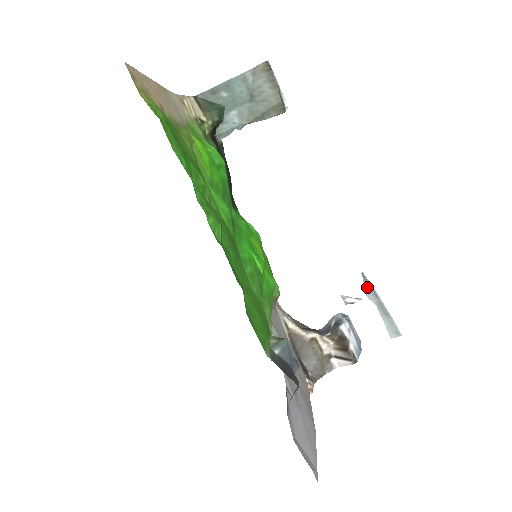
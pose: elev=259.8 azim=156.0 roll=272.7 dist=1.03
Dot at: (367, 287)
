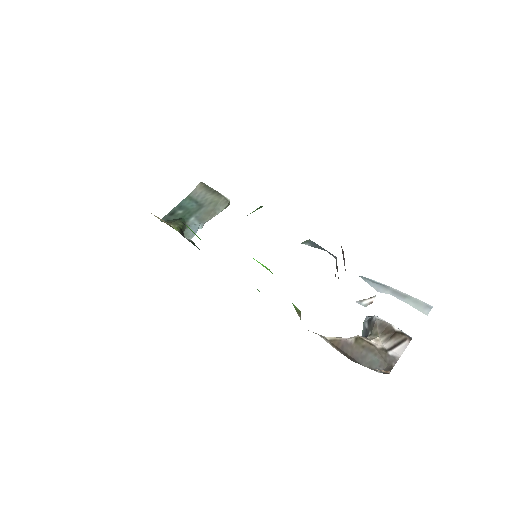
Dot at: (372, 284)
